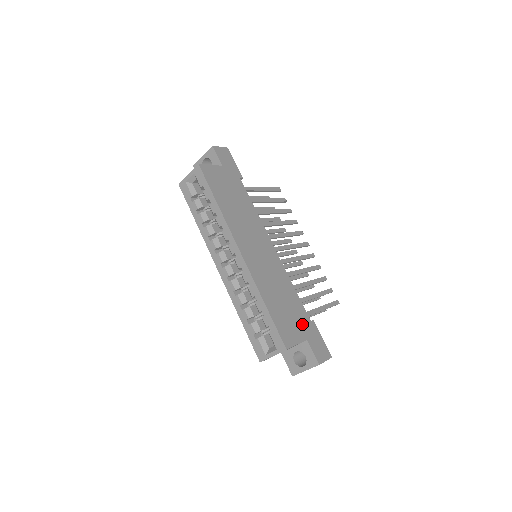
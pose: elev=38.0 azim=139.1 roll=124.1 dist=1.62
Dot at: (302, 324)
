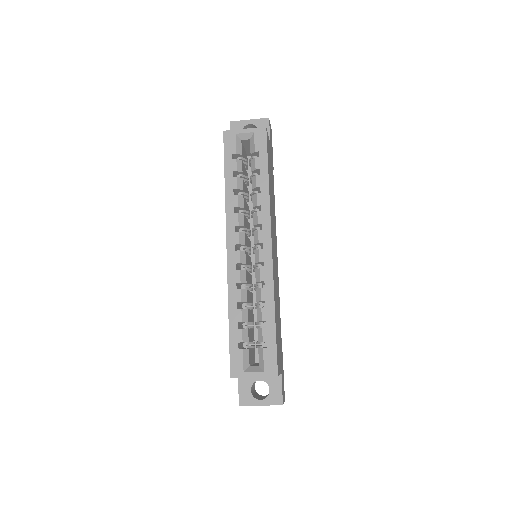
Dot at: occluded
